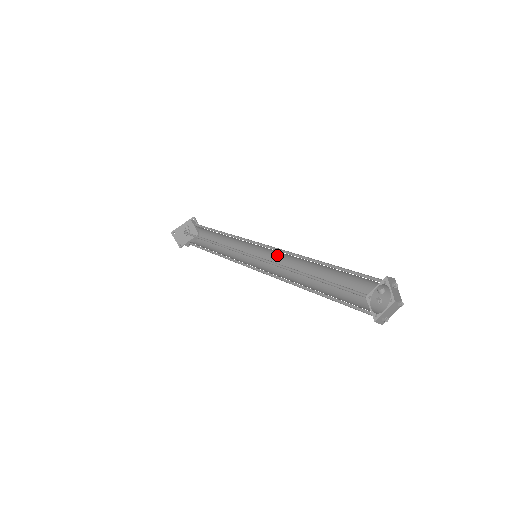
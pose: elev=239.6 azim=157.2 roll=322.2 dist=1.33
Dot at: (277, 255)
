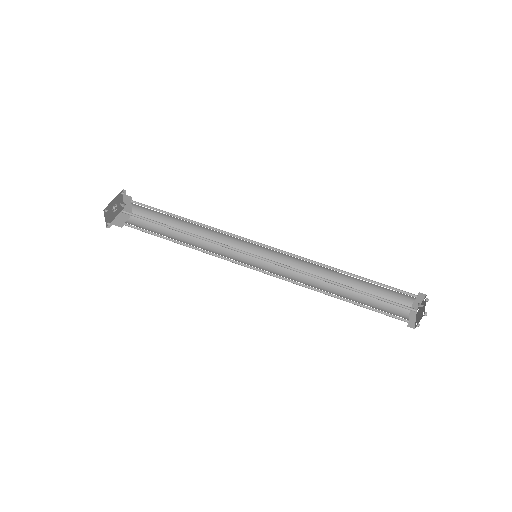
Dot at: (280, 257)
